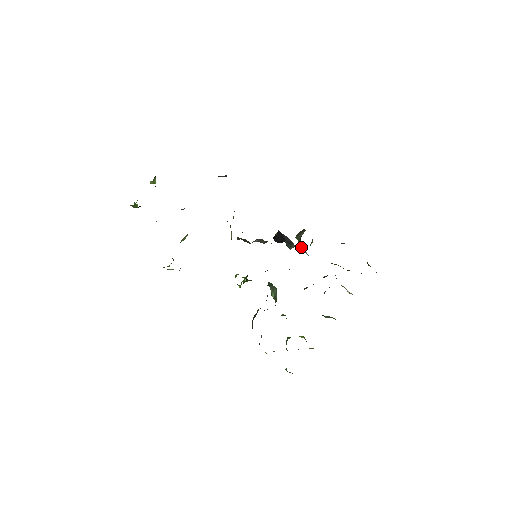
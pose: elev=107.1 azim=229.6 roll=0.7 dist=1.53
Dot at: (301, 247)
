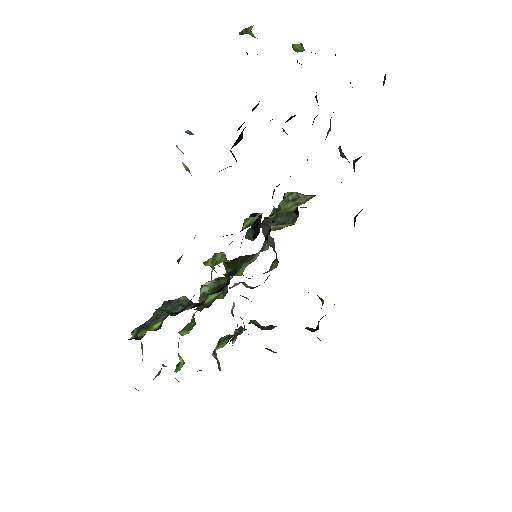
Dot at: occluded
